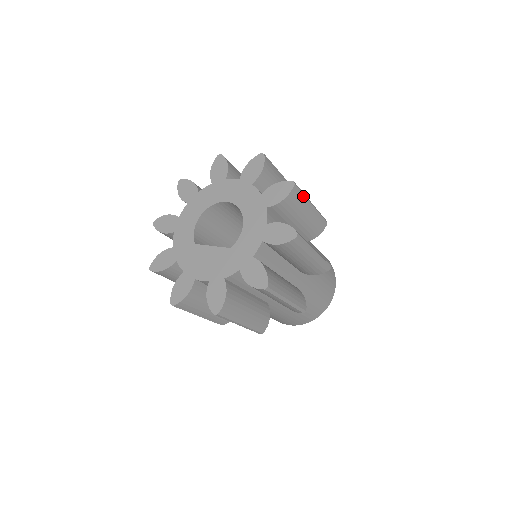
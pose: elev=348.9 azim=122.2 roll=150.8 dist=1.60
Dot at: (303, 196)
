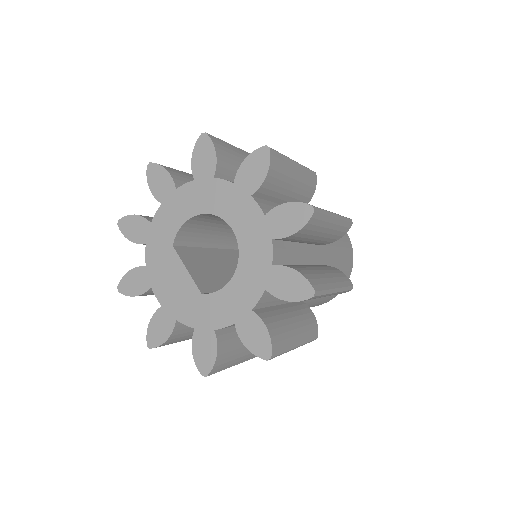
Dot at: (323, 295)
